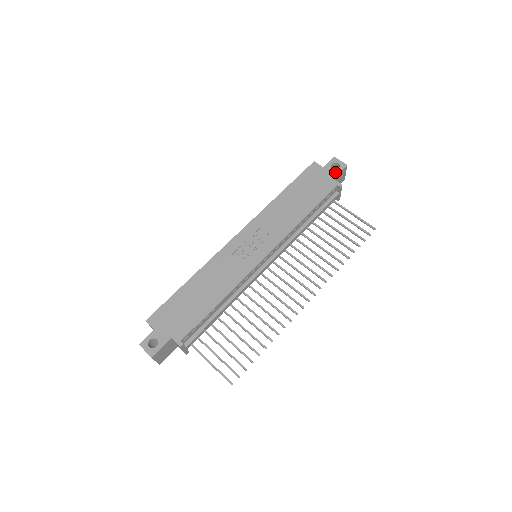
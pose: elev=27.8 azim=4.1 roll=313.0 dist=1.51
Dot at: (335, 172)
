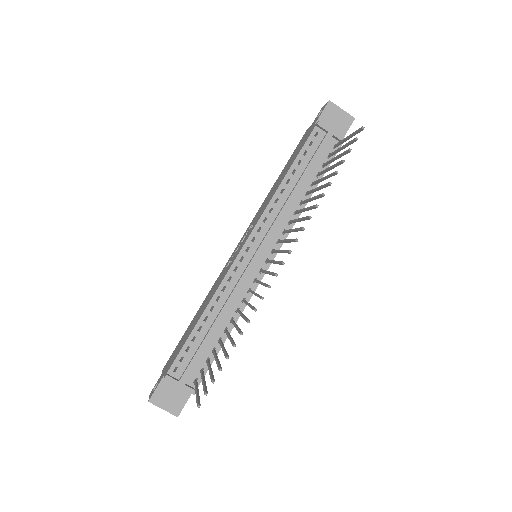
Dot at: (318, 118)
